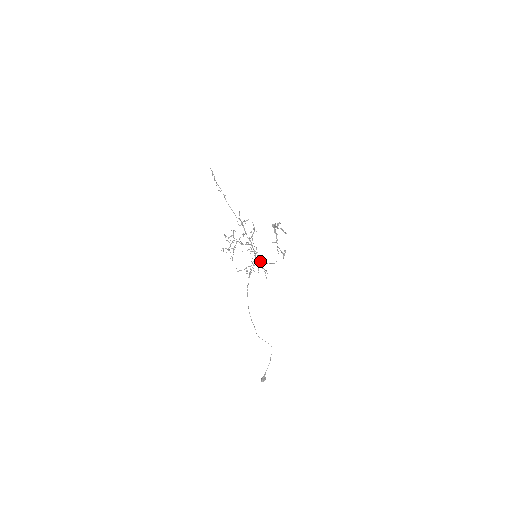
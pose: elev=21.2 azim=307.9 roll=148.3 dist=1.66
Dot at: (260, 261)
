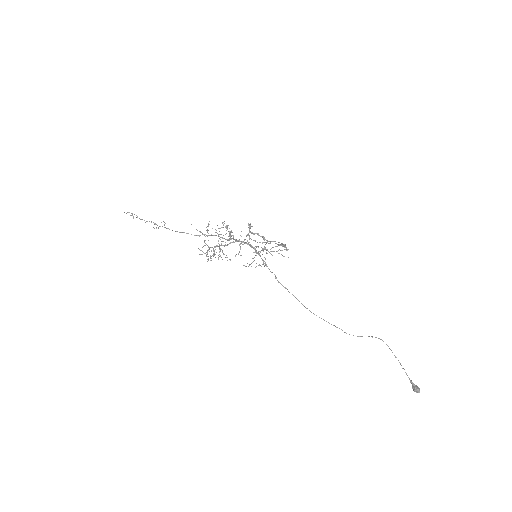
Dot at: occluded
